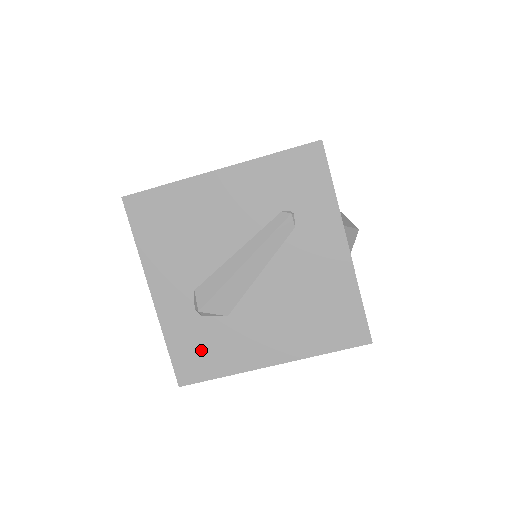
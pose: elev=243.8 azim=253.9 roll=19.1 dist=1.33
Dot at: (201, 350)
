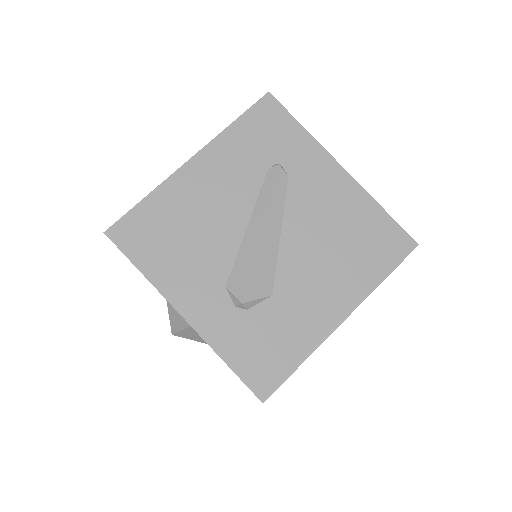
Dot at: (265, 347)
